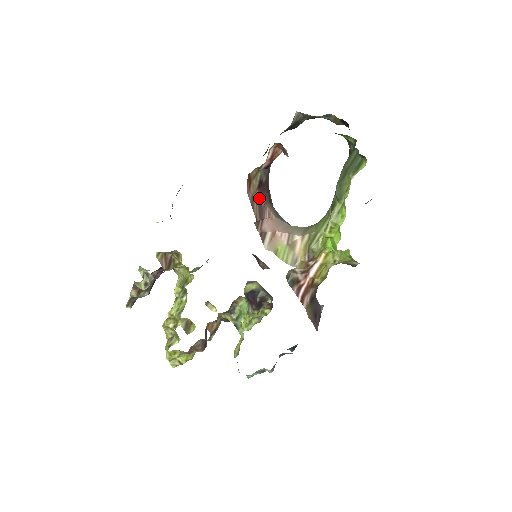
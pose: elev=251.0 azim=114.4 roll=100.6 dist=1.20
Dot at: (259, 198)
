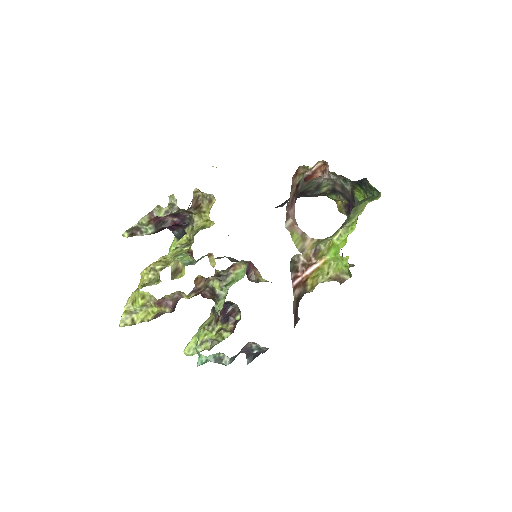
Dot at: (294, 192)
